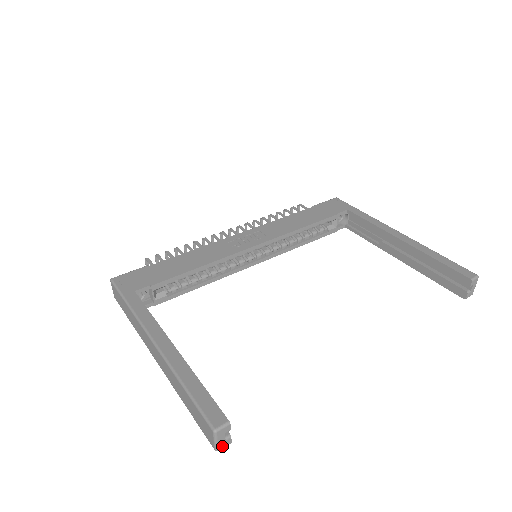
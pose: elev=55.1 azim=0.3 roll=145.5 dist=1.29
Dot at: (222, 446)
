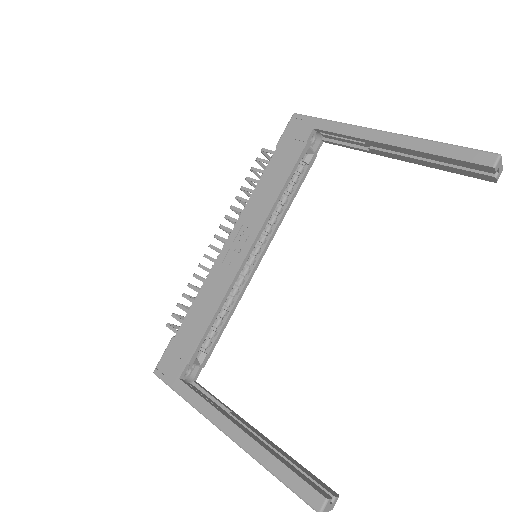
Dot at: (333, 506)
